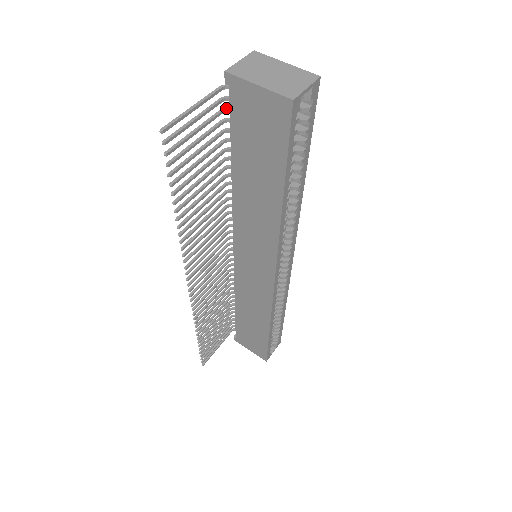
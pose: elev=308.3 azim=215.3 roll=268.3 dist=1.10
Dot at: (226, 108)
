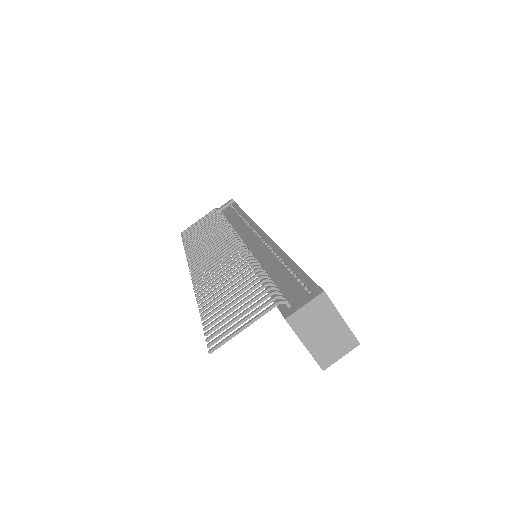
Dot at: (276, 293)
